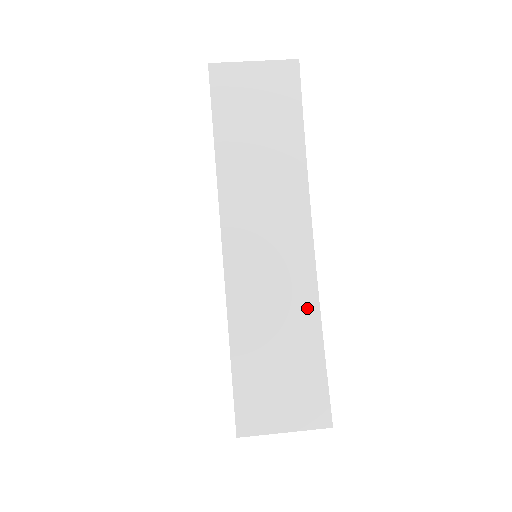
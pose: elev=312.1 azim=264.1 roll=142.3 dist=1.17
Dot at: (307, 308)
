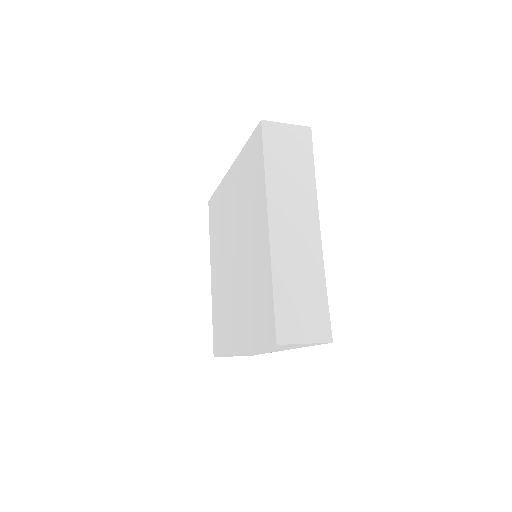
Dot at: (317, 268)
